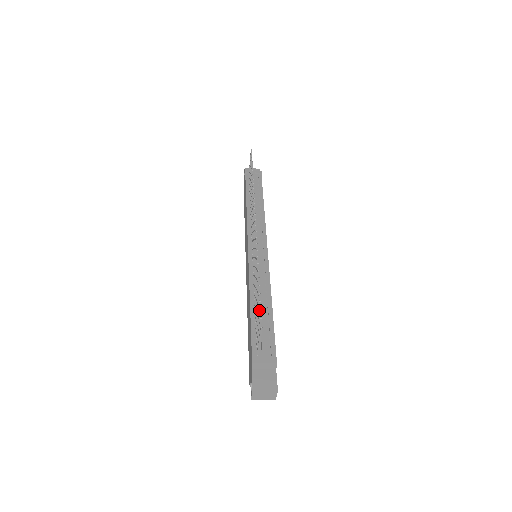
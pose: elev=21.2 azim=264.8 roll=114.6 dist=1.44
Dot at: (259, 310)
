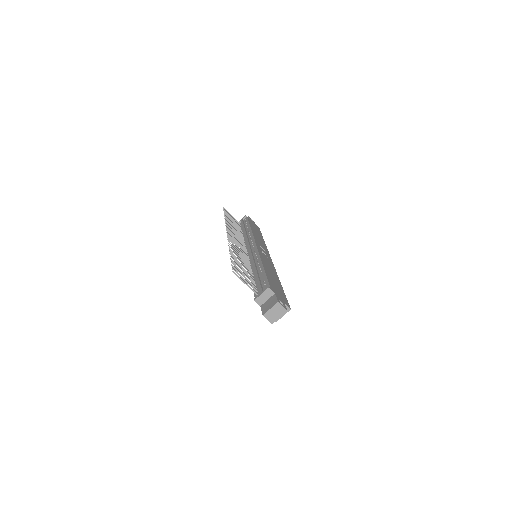
Dot at: (232, 266)
